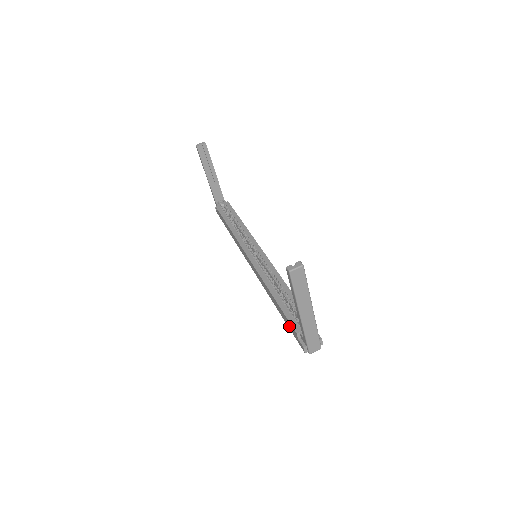
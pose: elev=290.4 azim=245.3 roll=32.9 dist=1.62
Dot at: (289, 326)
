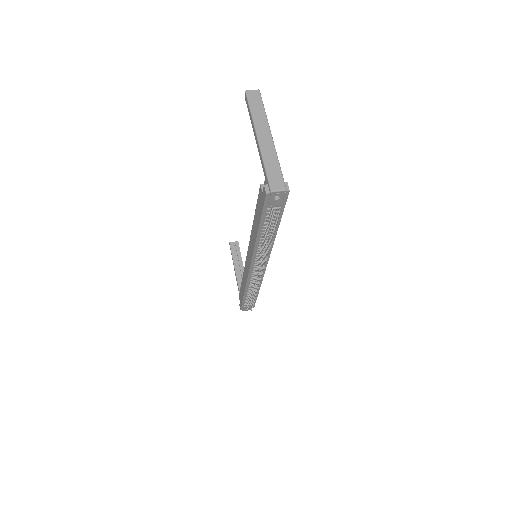
Dot at: (260, 209)
